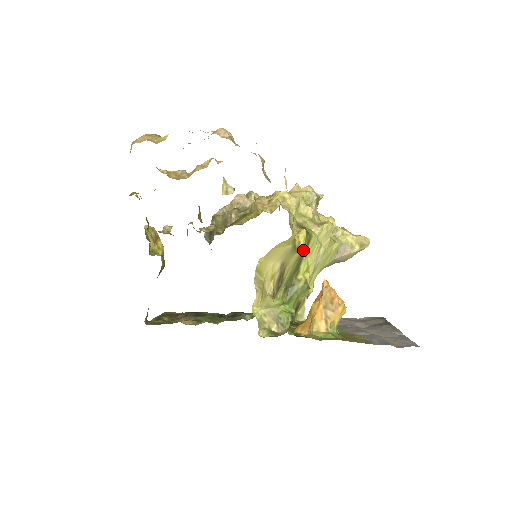
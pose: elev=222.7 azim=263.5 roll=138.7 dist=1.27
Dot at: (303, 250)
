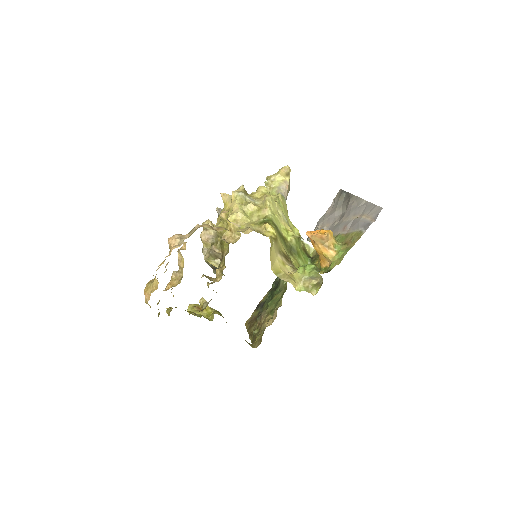
Dot at: (277, 231)
